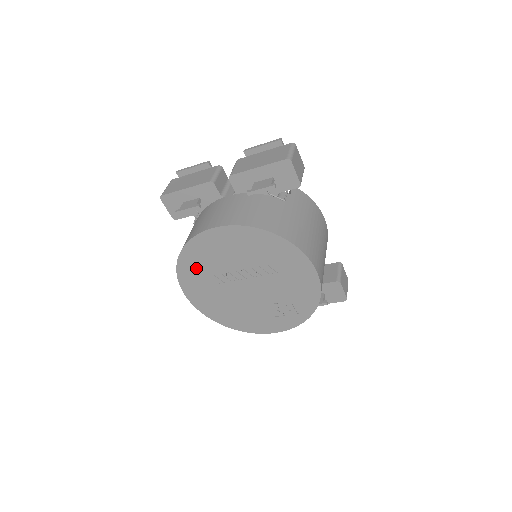
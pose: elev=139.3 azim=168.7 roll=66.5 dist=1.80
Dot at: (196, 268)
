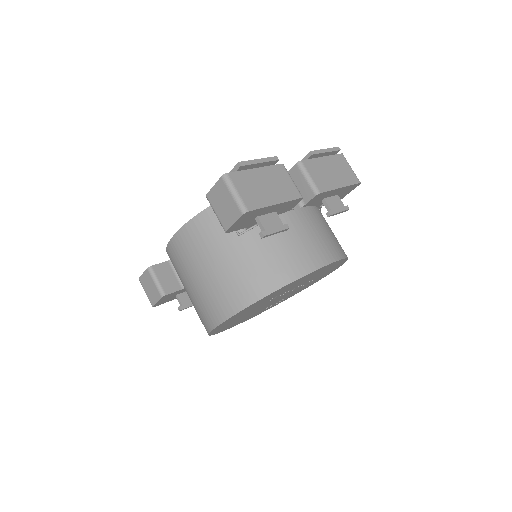
Dot at: (266, 299)
